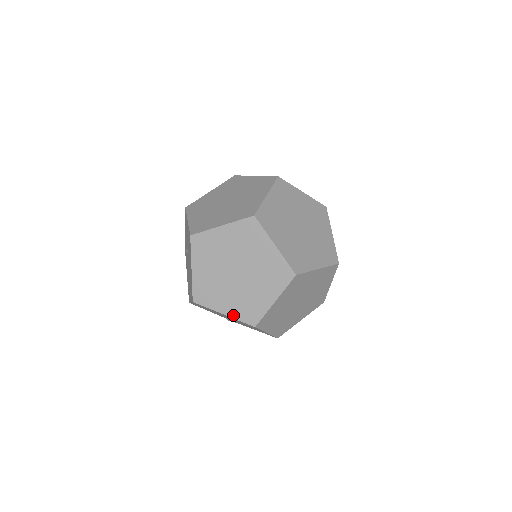
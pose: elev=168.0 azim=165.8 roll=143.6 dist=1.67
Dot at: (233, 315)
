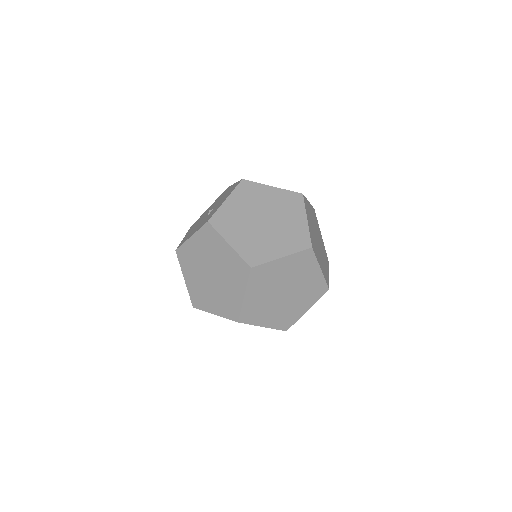
Dot at: (312, 304)
